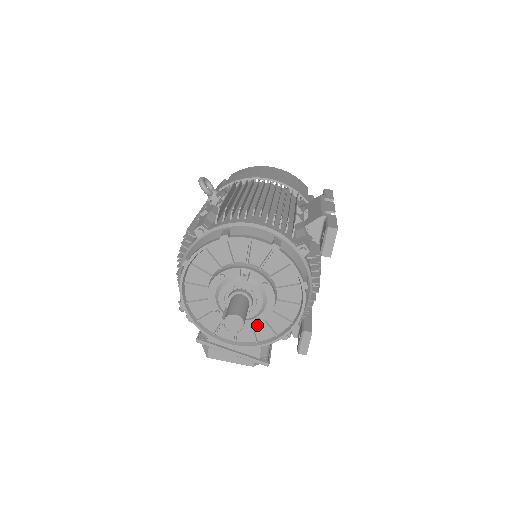
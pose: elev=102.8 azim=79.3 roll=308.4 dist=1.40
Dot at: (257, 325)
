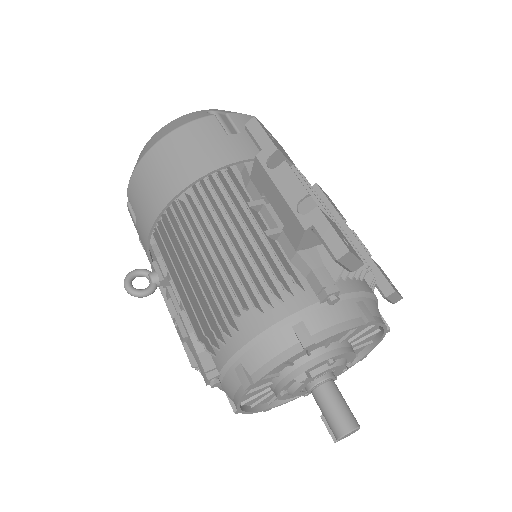
Dot at: occluded
